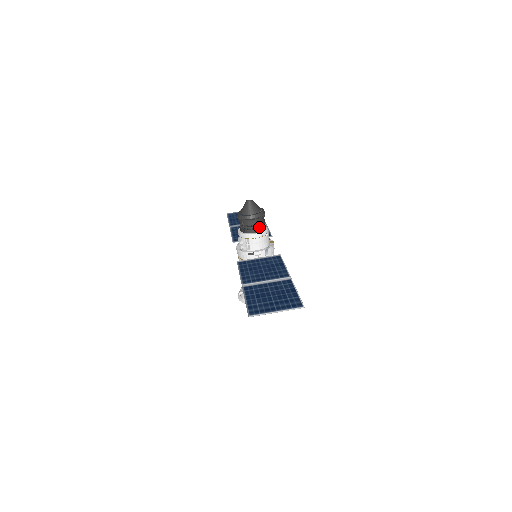
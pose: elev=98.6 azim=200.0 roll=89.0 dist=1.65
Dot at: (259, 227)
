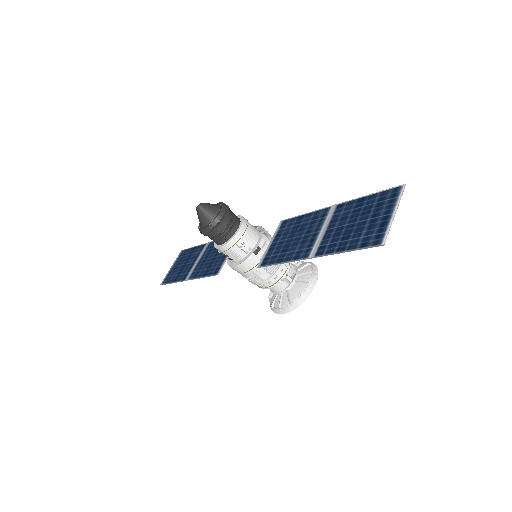
Dot at: (235, 219)
